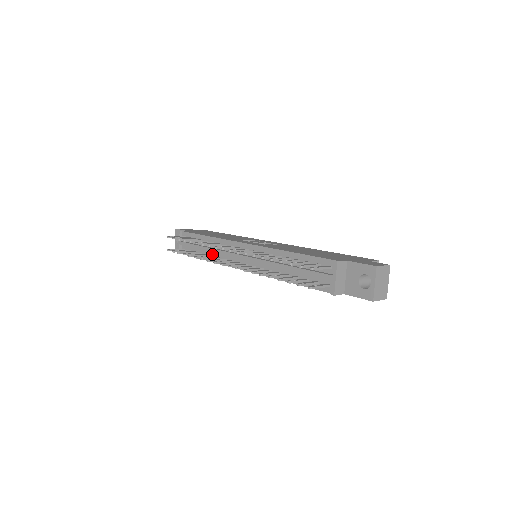
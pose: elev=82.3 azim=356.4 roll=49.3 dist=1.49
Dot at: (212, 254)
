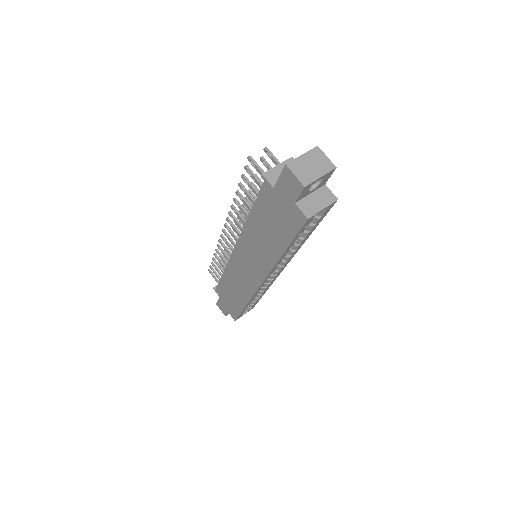
Dot at: occluded
